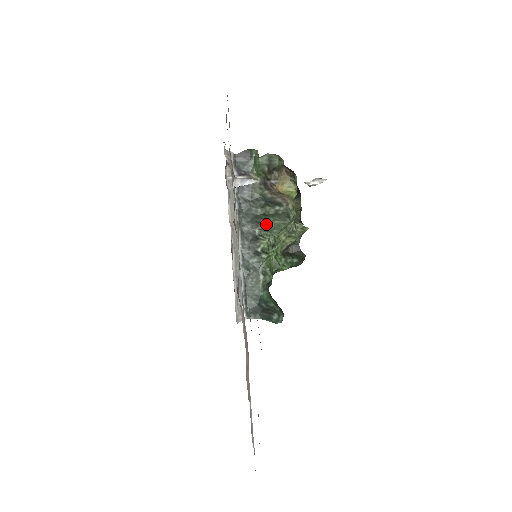
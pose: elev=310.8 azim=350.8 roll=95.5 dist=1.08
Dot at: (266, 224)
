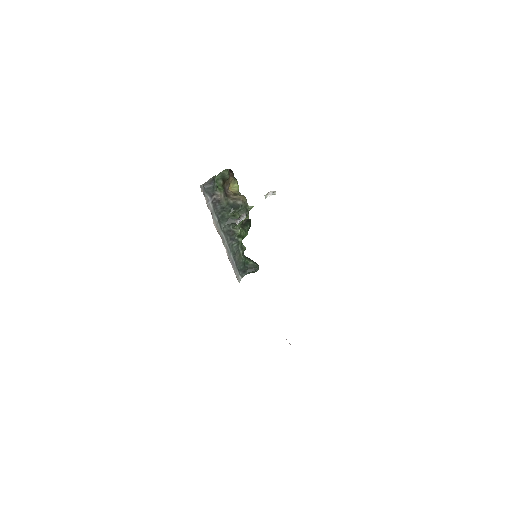
Dot at: occluded
